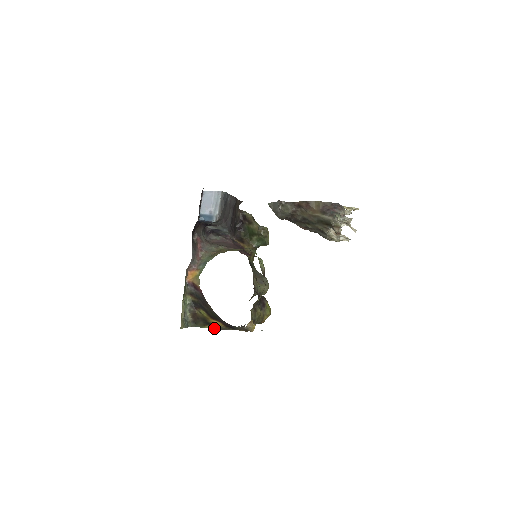
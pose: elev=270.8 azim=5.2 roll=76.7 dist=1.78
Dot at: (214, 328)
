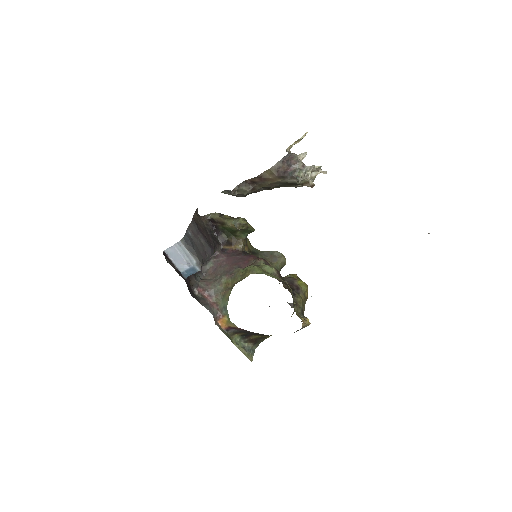
Dot at: occluded
